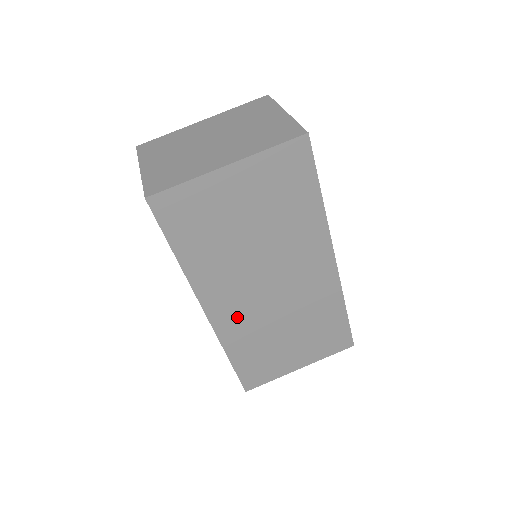
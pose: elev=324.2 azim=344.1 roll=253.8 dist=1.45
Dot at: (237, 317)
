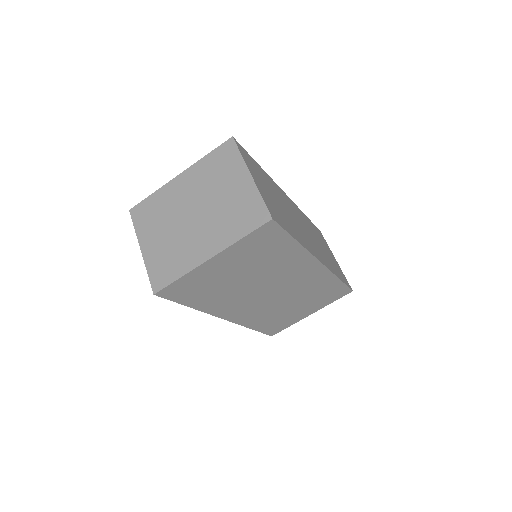
Dot at: (251, 312)
